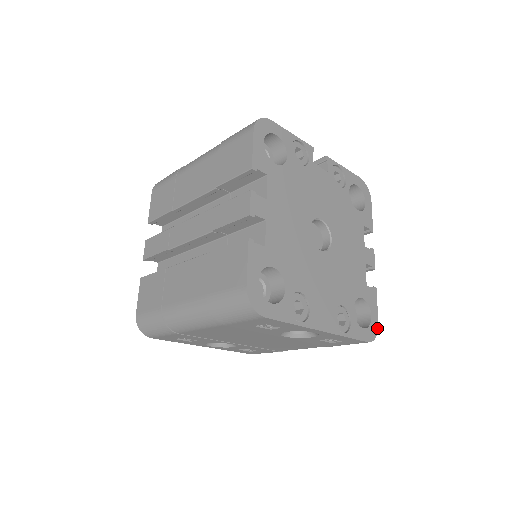
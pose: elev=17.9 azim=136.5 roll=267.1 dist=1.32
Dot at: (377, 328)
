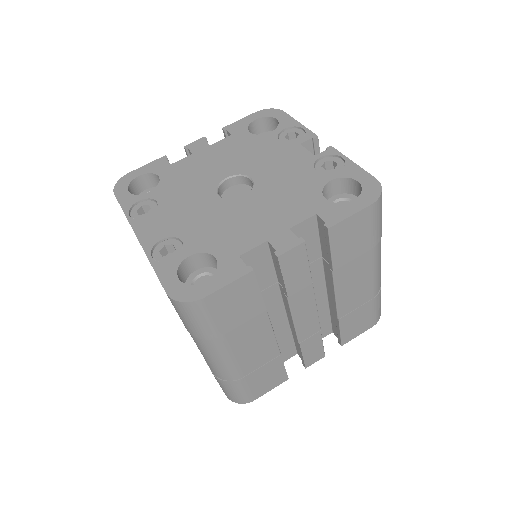
Dot at: (197, 298)
